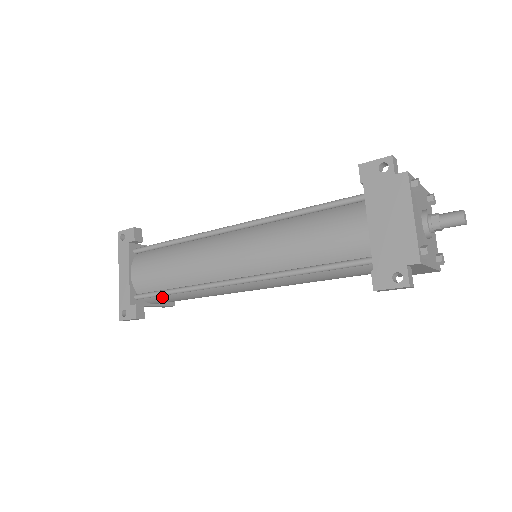
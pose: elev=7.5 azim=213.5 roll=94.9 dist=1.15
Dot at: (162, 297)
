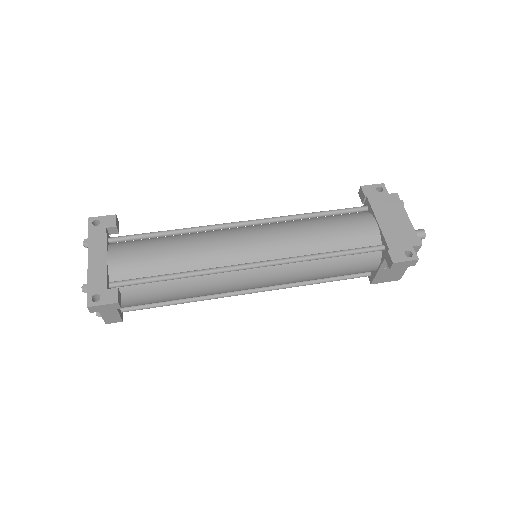
Dot at: (143, 289)
